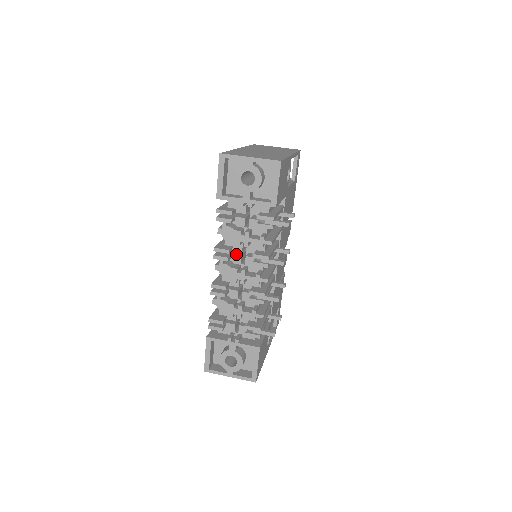
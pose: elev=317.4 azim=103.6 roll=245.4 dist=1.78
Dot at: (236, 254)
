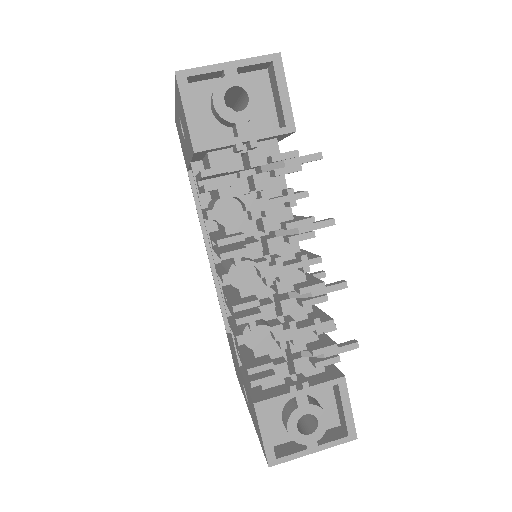
Dot at: (250, 243)
